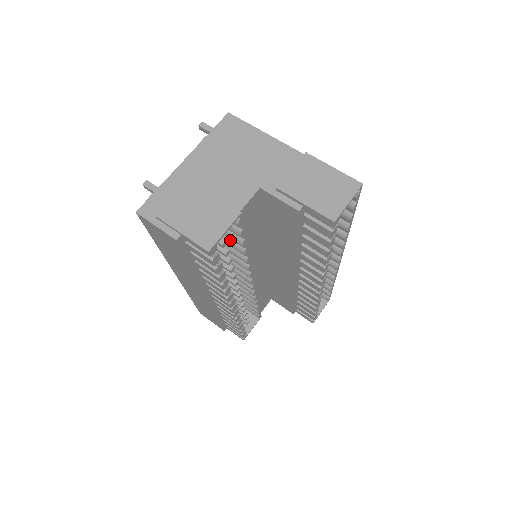
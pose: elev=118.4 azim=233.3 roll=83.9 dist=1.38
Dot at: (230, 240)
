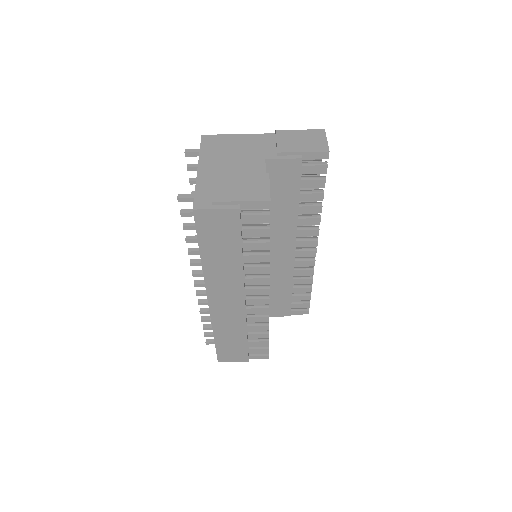
Dot at: occluded
